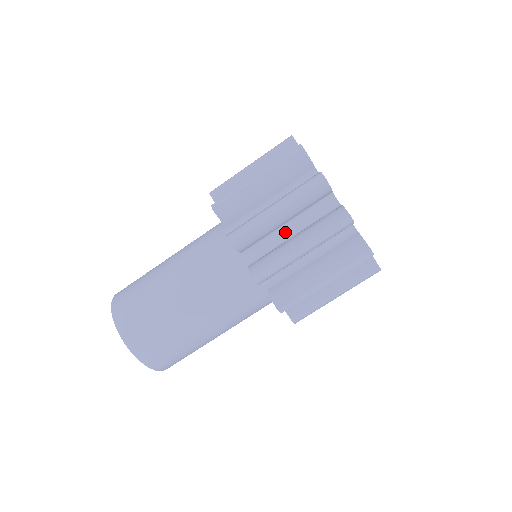
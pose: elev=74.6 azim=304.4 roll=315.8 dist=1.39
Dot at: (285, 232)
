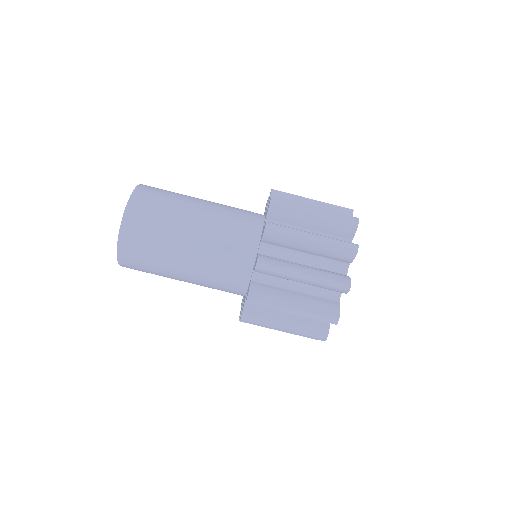
Dot at: occluded
